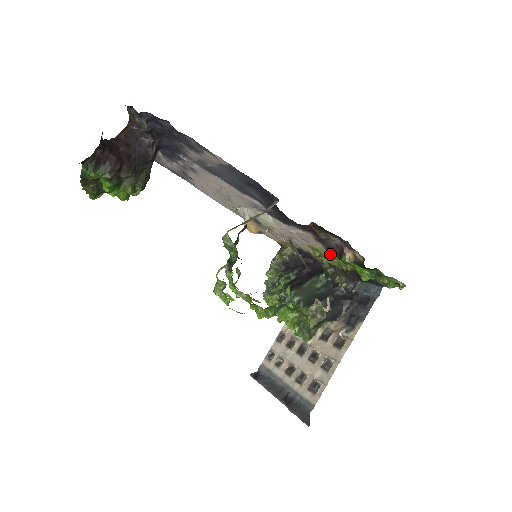
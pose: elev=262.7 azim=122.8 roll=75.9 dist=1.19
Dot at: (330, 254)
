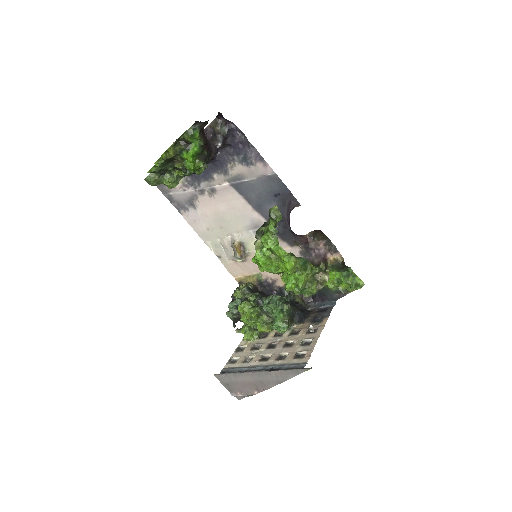
Dot at: occluded
